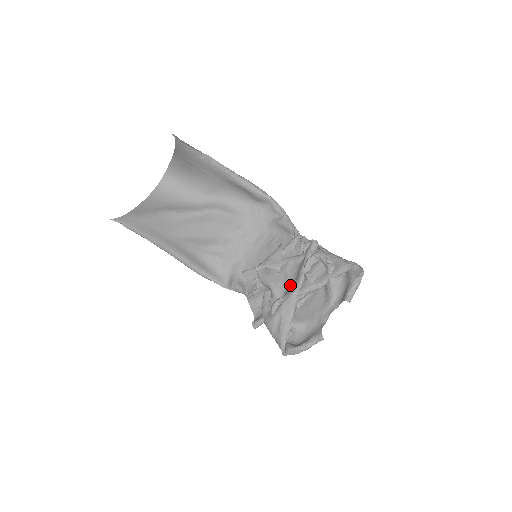
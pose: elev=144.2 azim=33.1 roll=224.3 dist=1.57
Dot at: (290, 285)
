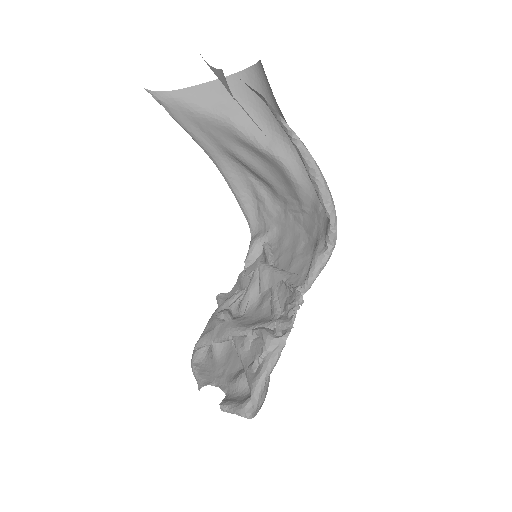
Dot at: (249, 318)
